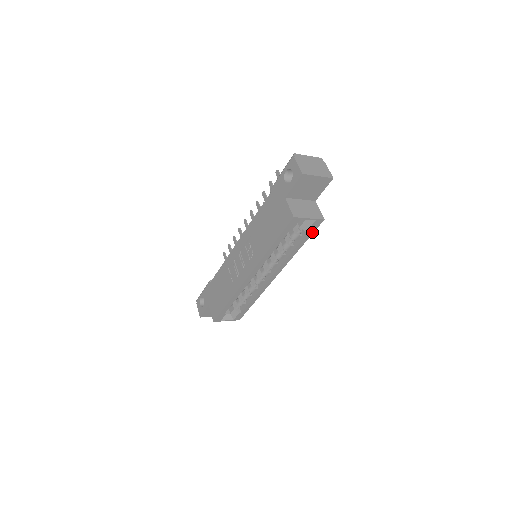
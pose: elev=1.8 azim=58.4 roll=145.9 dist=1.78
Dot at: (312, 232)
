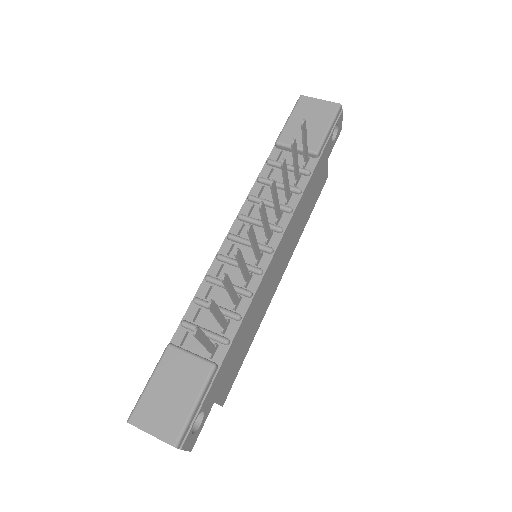
Dot at: (233, 378)
